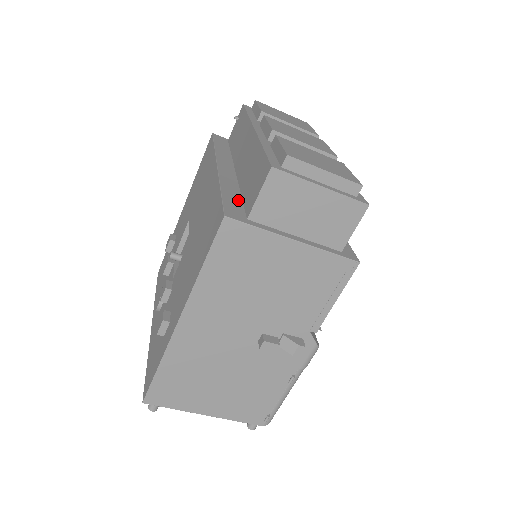
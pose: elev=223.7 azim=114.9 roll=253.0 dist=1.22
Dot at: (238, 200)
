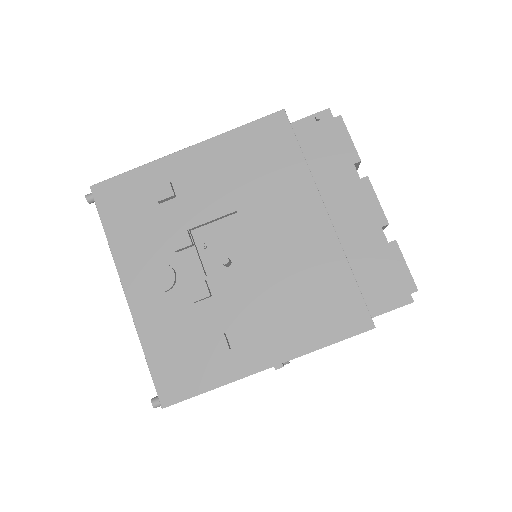
Dot at: occluded
